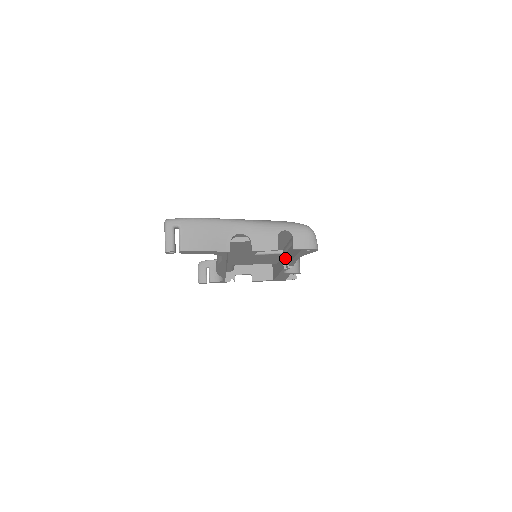
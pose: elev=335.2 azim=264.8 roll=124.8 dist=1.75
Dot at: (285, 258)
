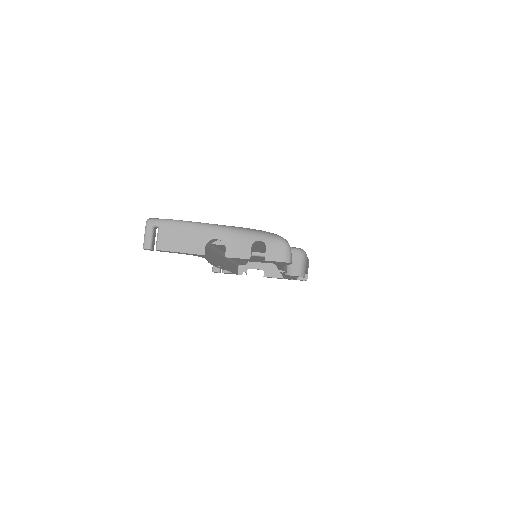
Dot at: occluded
